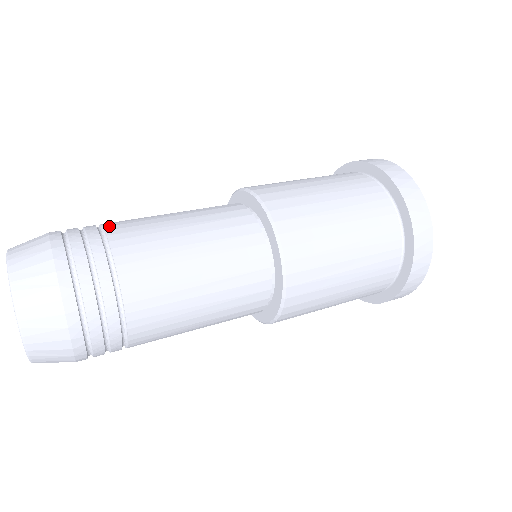
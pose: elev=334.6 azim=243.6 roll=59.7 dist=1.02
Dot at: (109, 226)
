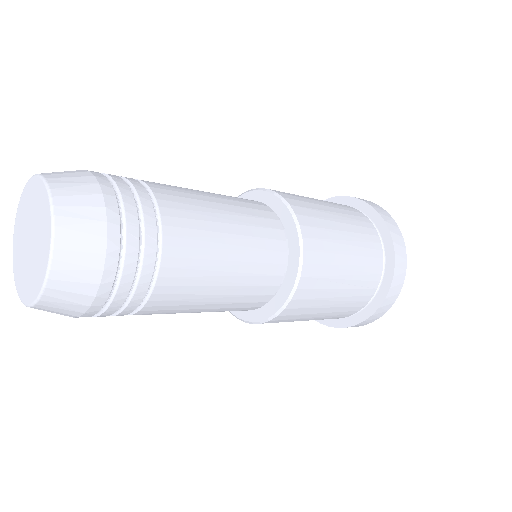
Dot at: occluded
